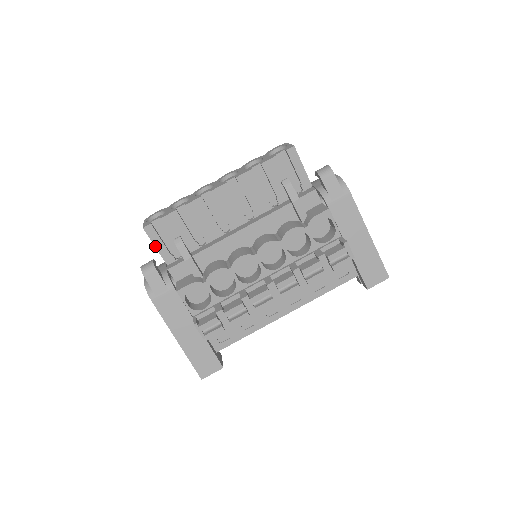
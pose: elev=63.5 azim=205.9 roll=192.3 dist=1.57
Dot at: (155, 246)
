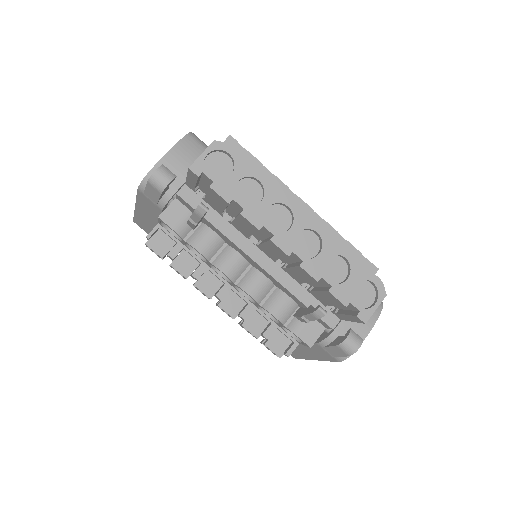
Dot at: (187, 176)
